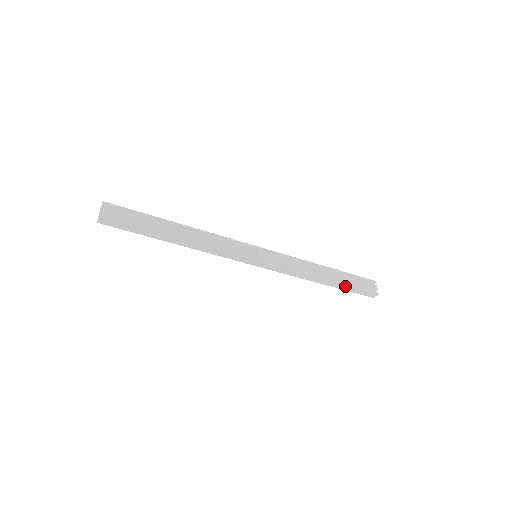
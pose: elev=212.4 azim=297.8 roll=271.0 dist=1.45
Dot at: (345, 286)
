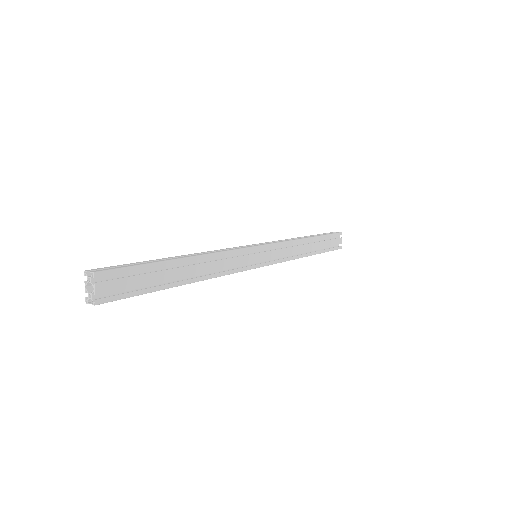
Dot at: occluded
